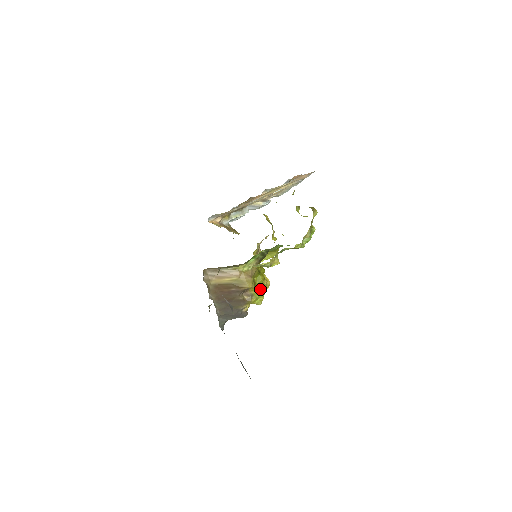
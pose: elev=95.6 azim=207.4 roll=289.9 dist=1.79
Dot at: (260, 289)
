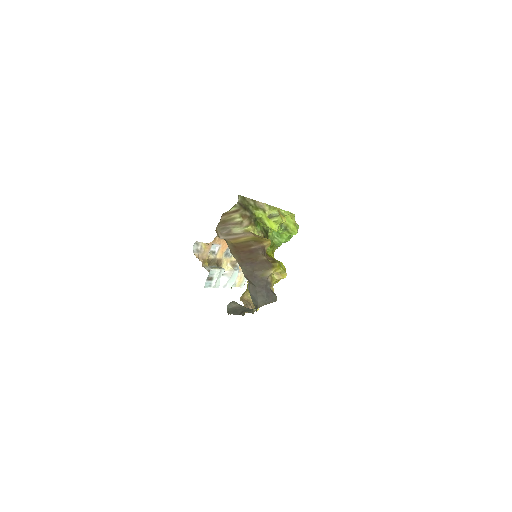
Dot at: occluded
